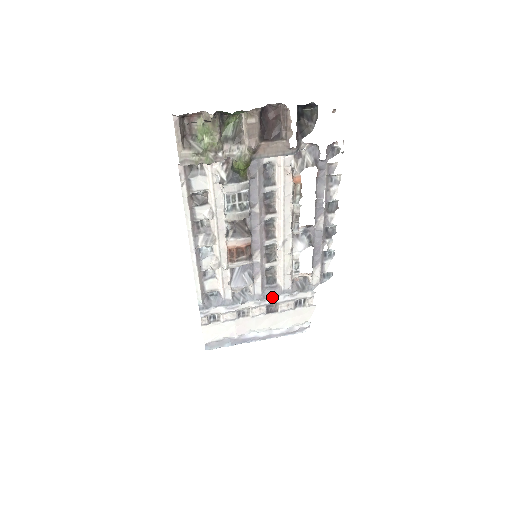
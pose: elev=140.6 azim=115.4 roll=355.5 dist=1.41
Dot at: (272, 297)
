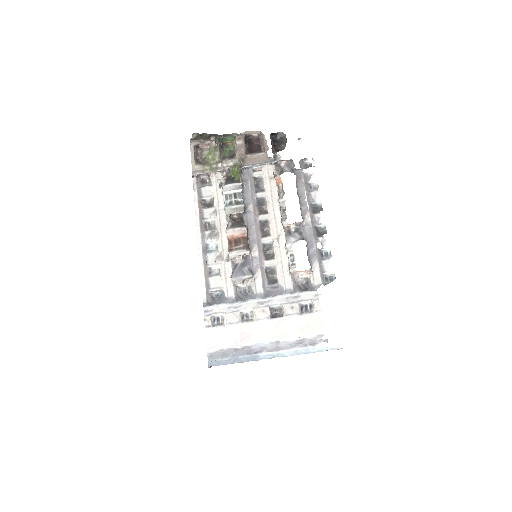
Dot at: (274, 297)
